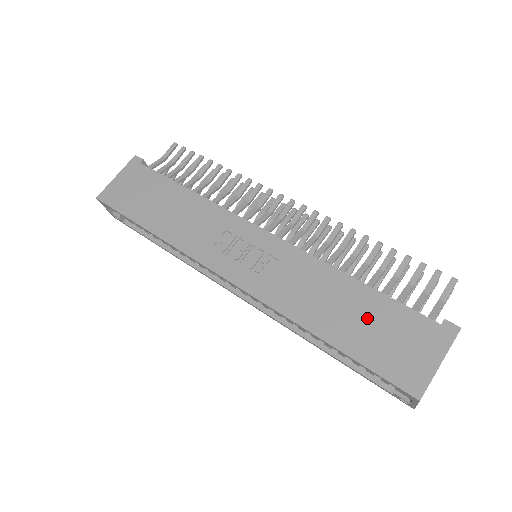
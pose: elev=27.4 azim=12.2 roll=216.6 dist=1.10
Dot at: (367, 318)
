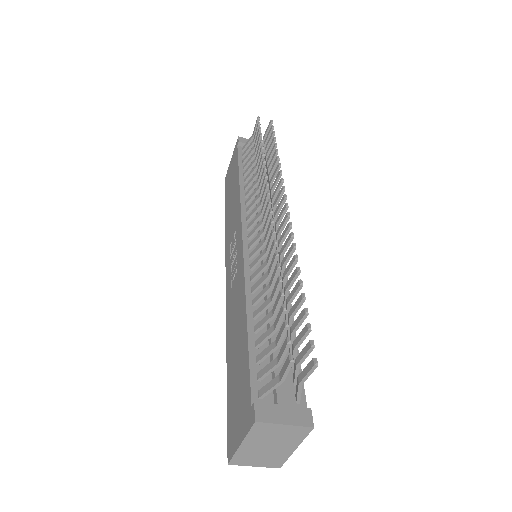
Dot at: (238, 363)
